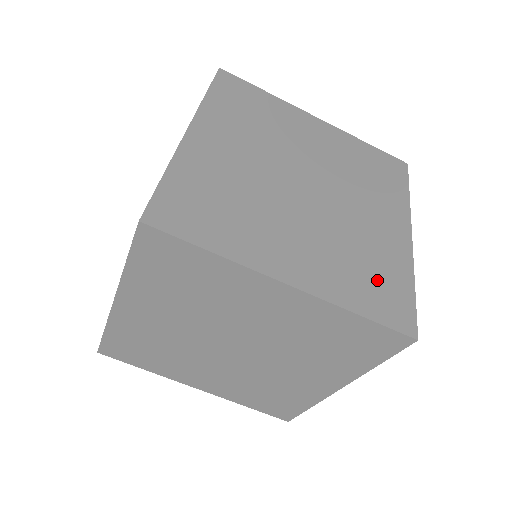
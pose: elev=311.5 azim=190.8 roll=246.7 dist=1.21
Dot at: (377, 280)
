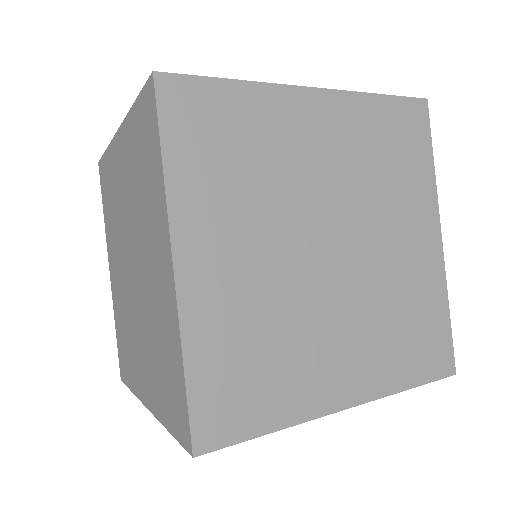
Dot at: (250, 378)
